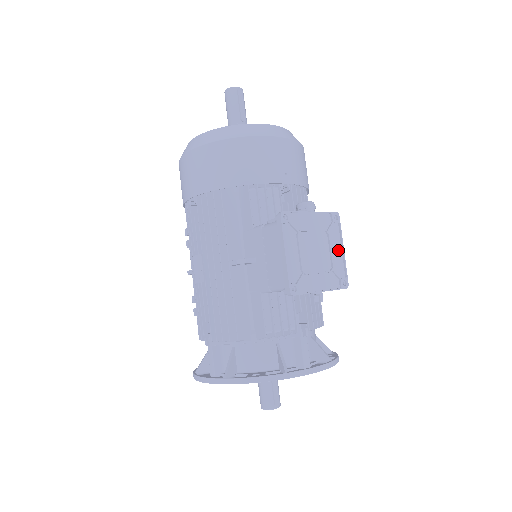
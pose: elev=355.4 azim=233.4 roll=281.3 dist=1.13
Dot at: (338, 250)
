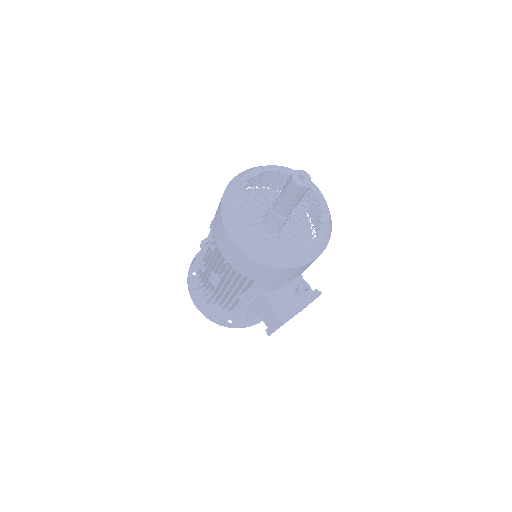
Dot at: occluded
